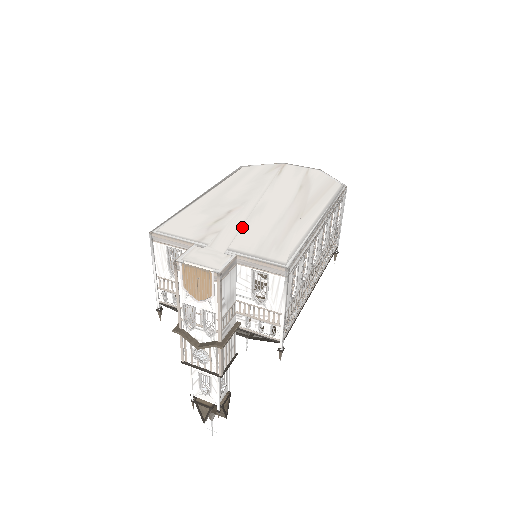
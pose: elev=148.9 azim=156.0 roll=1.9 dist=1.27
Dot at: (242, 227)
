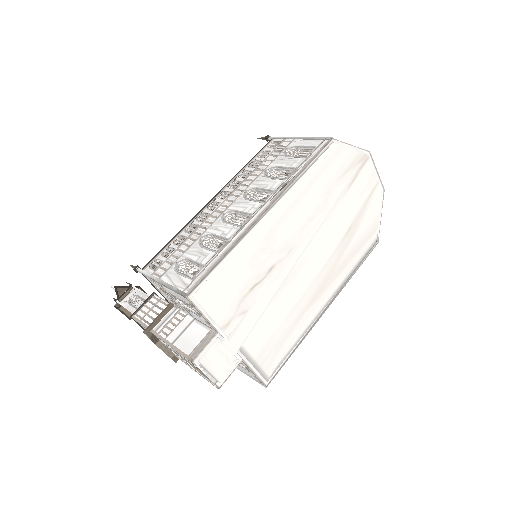
Dot at: (267, 308)
